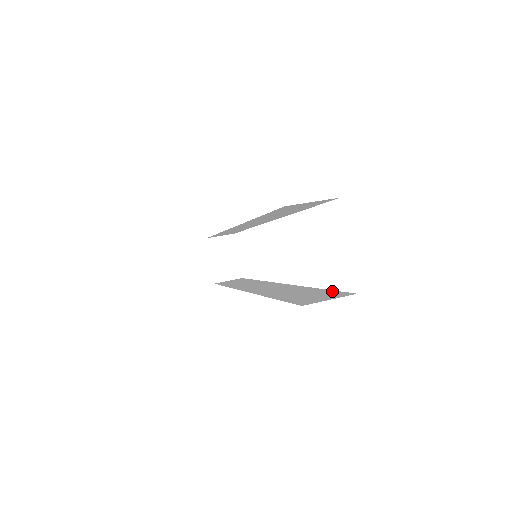
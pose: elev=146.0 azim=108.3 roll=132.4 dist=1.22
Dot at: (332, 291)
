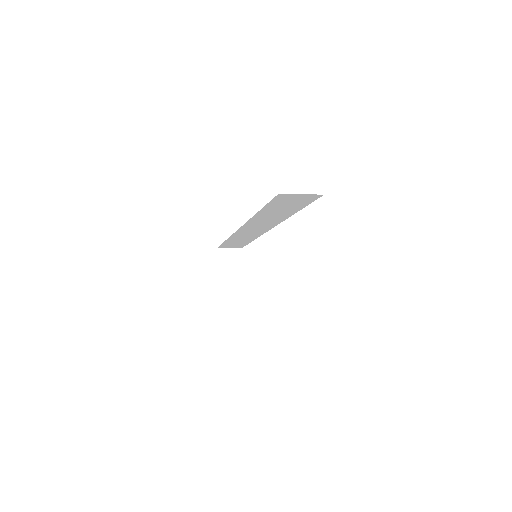
Dot at: occluded
